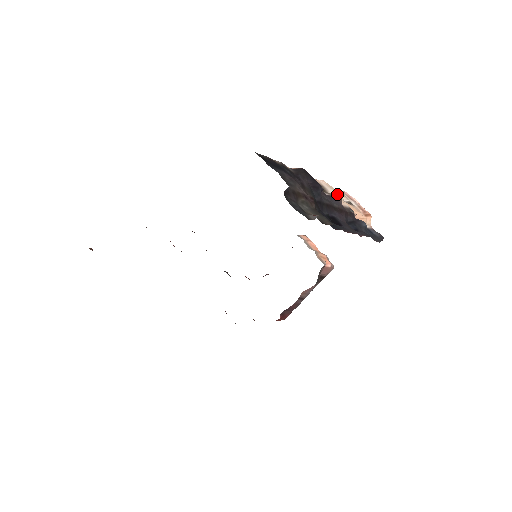
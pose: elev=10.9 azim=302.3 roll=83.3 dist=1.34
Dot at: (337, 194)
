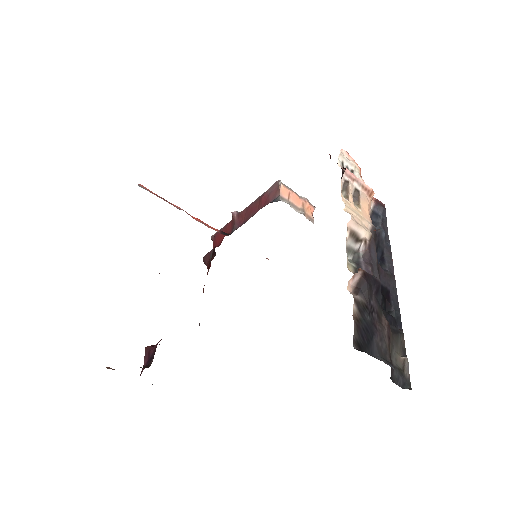
Dot at: (368, 232)
